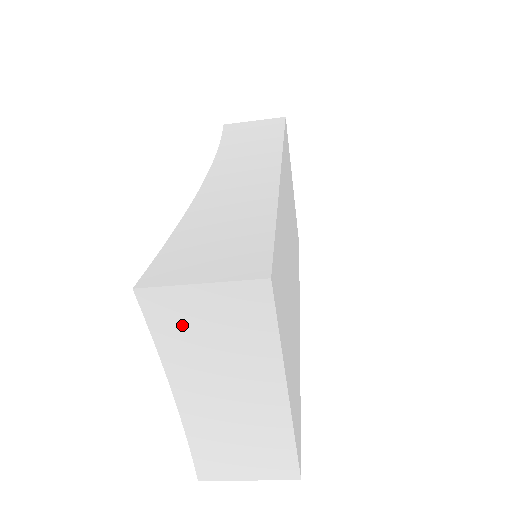
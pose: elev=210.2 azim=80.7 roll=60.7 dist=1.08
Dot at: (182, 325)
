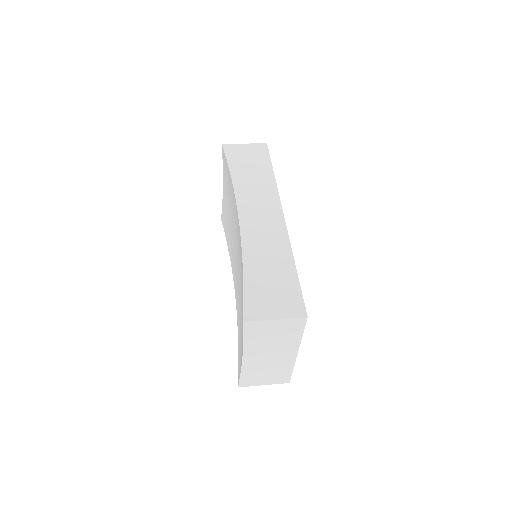
Dot at: (260, 333)
